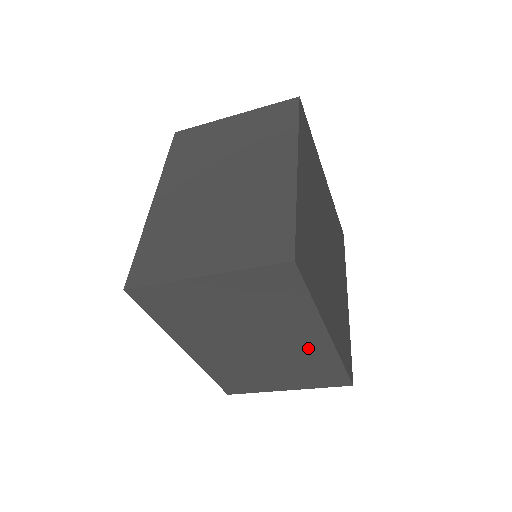
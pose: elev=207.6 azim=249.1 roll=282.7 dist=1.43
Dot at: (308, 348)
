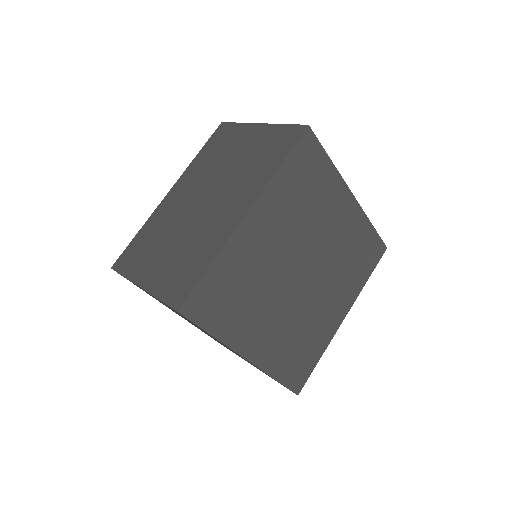
Dot at: occluded
